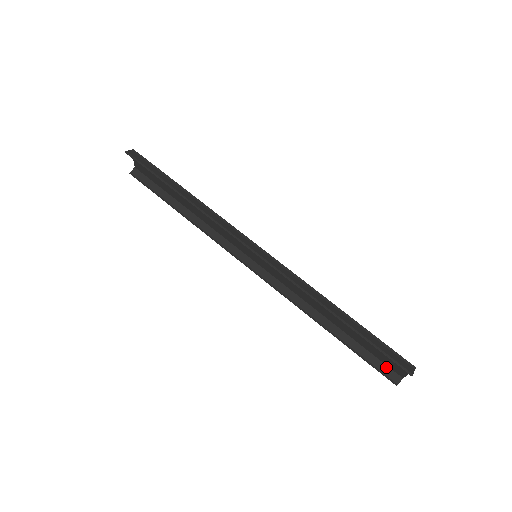
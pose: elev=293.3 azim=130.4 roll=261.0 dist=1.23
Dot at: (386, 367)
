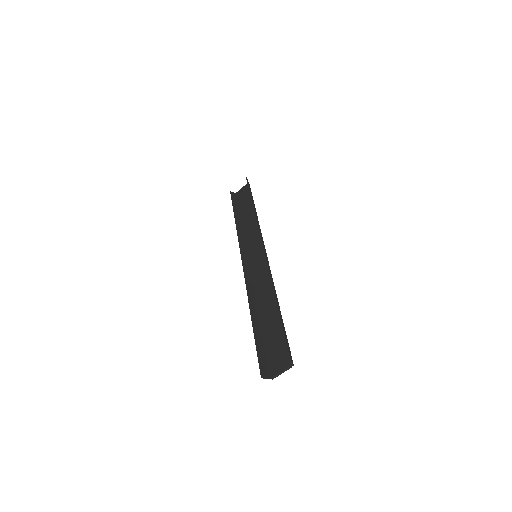
Dot at: (266, 364)
